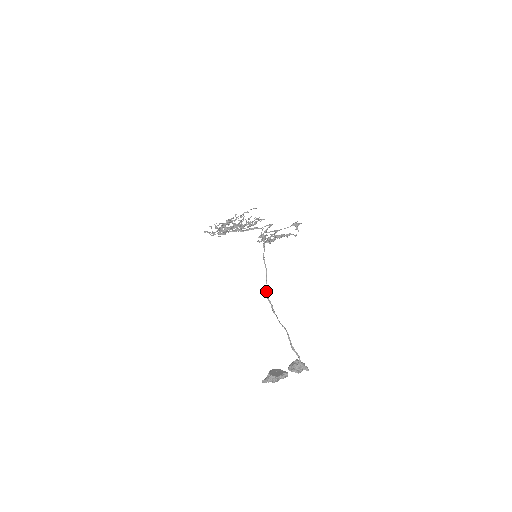
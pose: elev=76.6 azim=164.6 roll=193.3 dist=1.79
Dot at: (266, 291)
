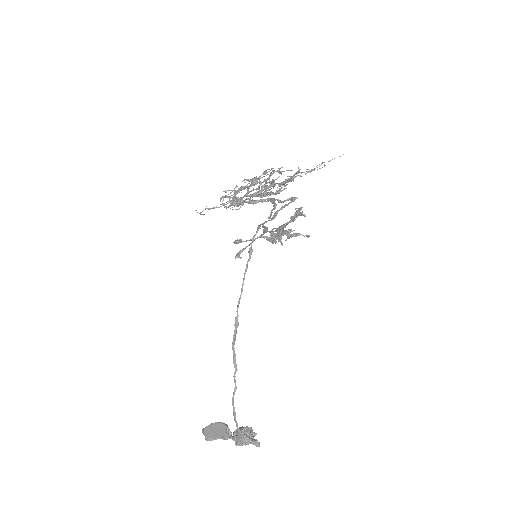
Dot at: (235, 323)
